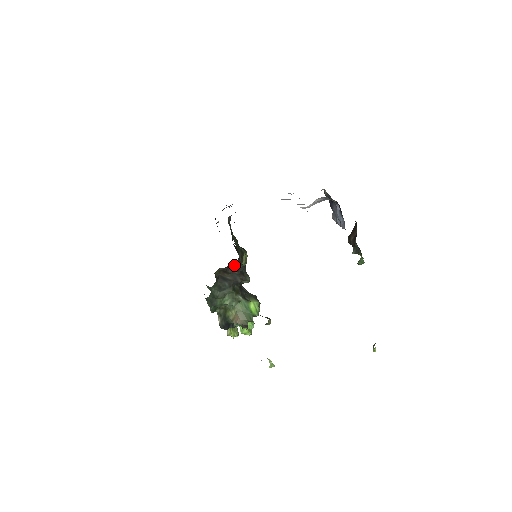
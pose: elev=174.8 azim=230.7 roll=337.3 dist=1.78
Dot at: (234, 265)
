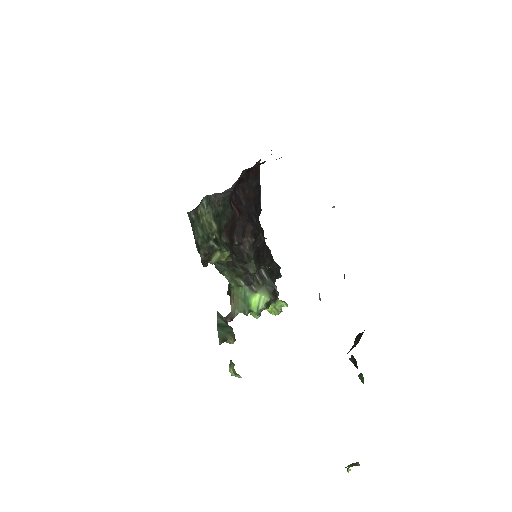
Dot at: occluded
